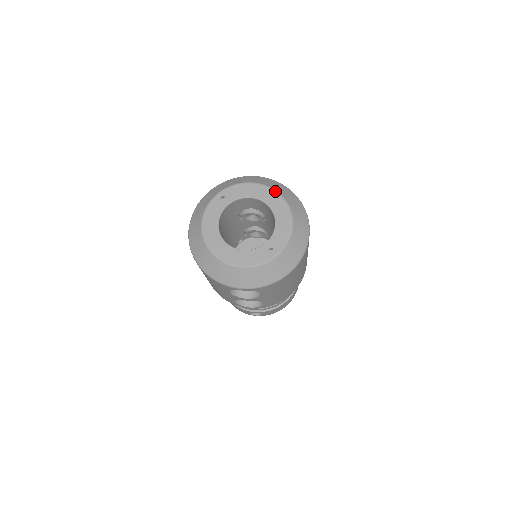
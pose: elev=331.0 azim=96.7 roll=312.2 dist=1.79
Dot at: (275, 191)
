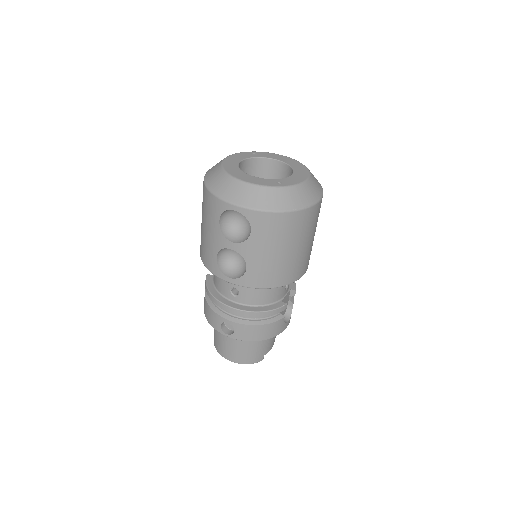
Dot at: occluded
